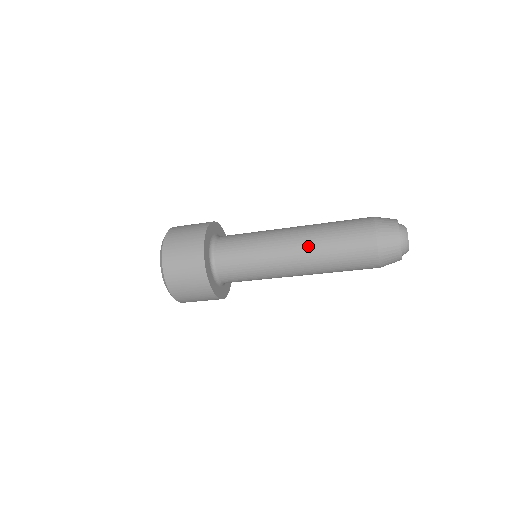
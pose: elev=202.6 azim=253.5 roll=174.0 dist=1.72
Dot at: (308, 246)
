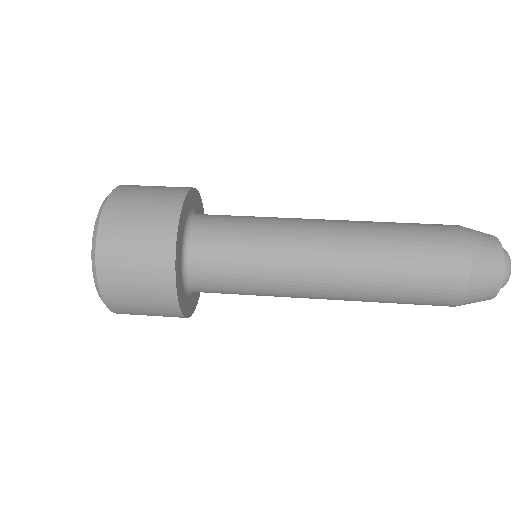
Dot at: (349, 300)
